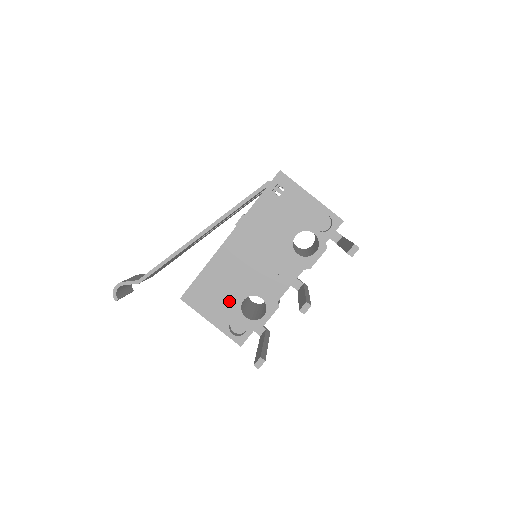
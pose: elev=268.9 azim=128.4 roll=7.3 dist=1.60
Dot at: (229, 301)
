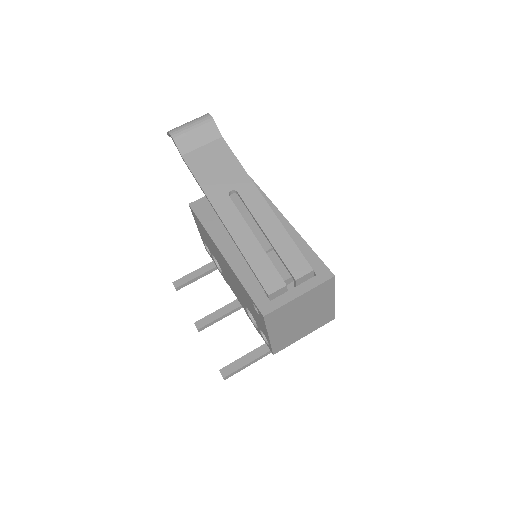
Dot at: occluded
